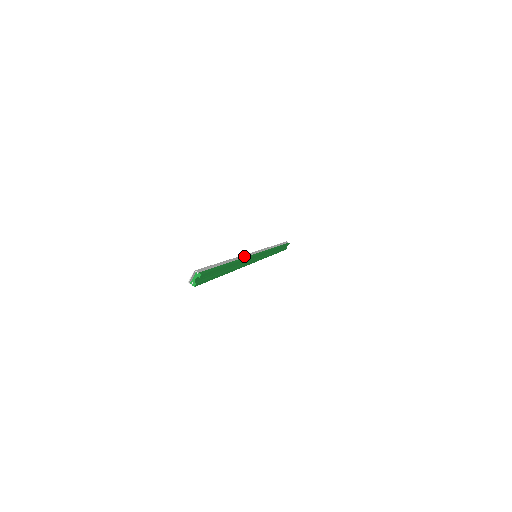
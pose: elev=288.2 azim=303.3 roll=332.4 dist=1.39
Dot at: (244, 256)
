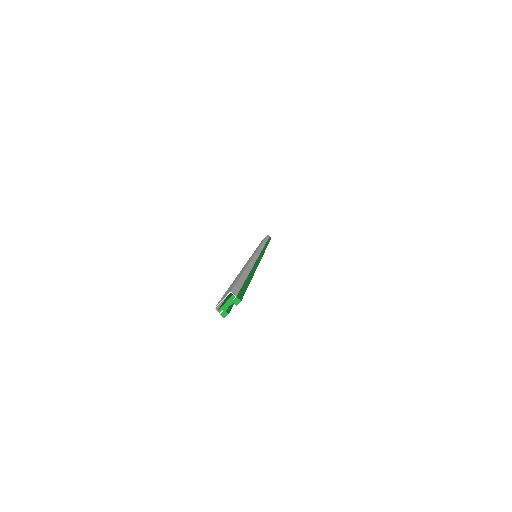
Dot at: (255, 259)
